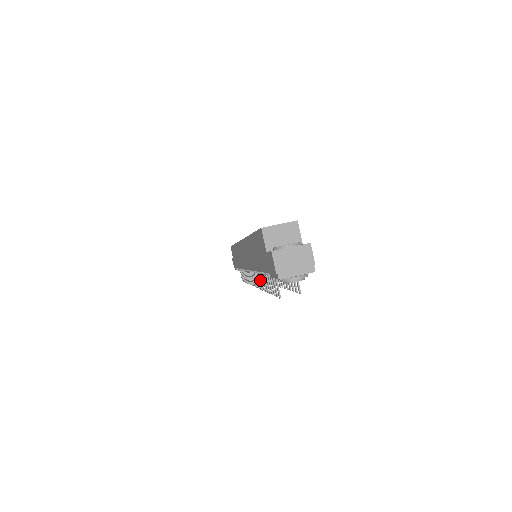
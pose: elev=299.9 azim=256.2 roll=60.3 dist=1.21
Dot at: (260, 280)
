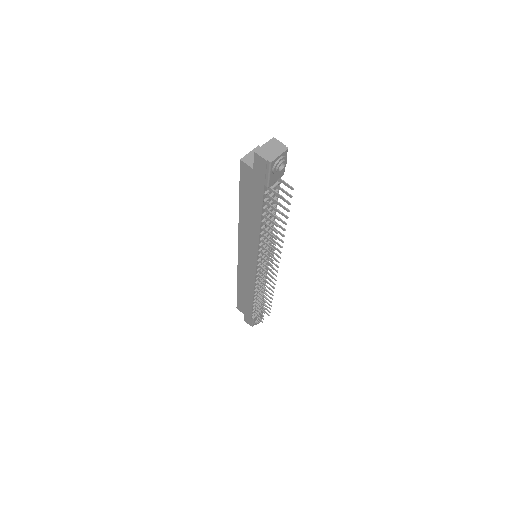
Dot at: (268, 245)
